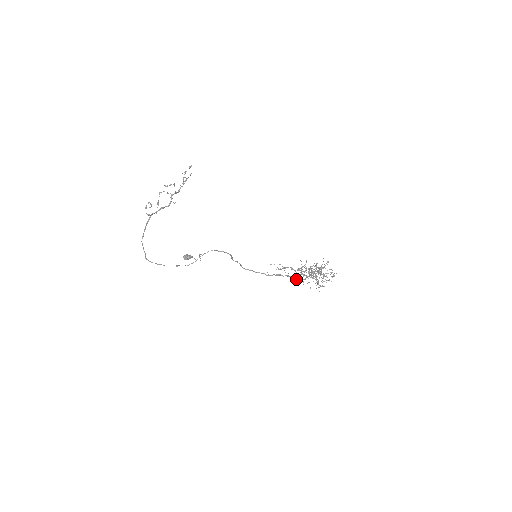
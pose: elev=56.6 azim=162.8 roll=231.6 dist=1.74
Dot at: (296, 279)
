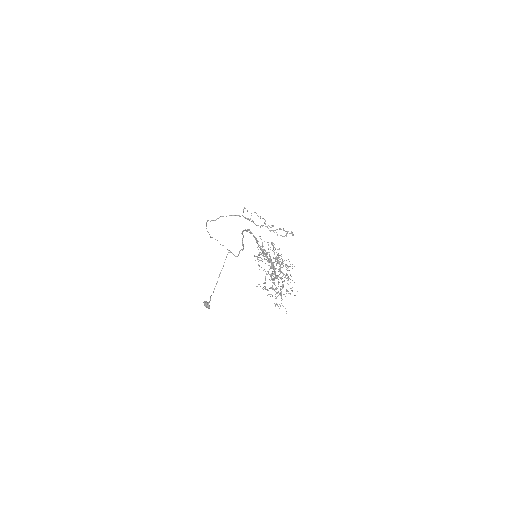
Dot at: (259, 257)
